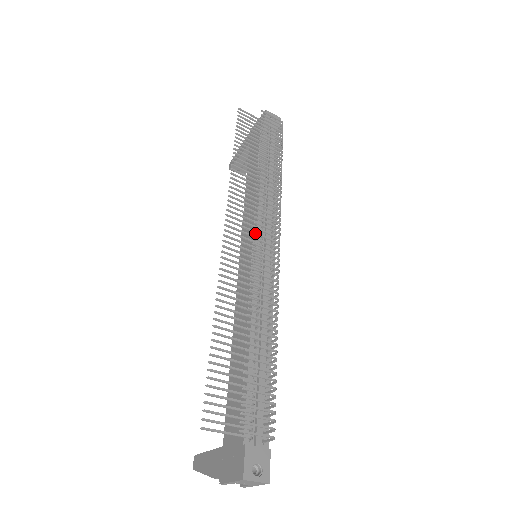
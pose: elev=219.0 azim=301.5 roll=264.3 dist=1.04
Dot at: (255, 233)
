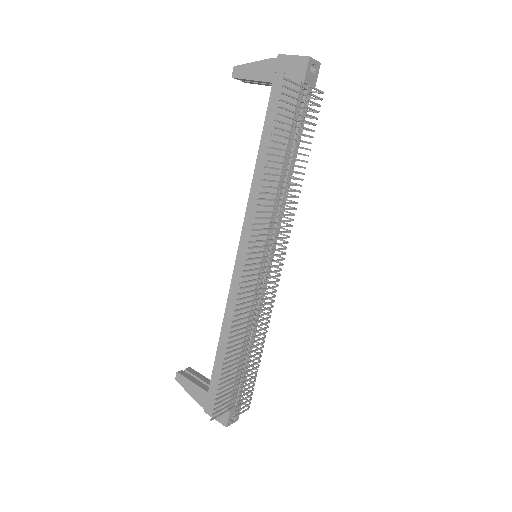
Dot at: occluded
